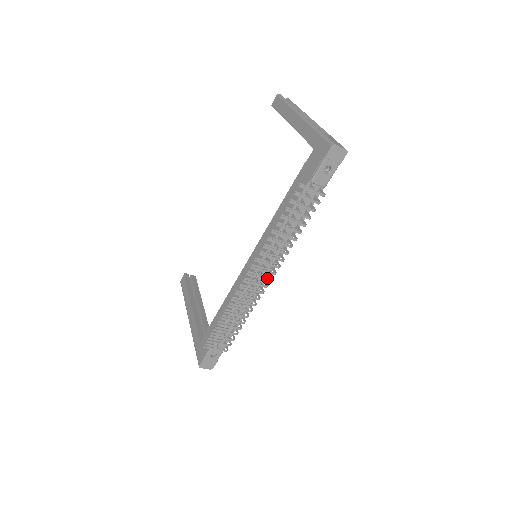
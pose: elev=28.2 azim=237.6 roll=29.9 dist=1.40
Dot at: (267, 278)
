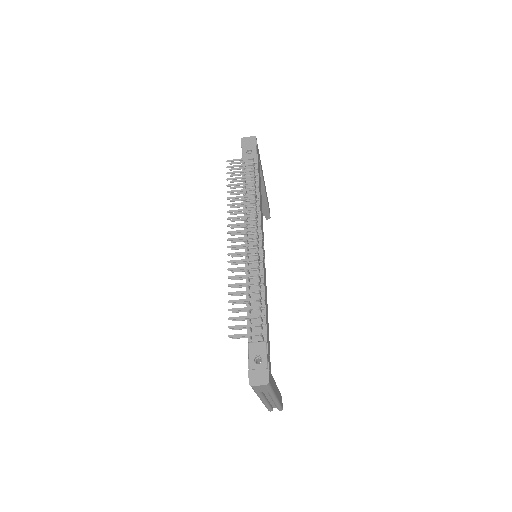
Dot at: (250, 237)
